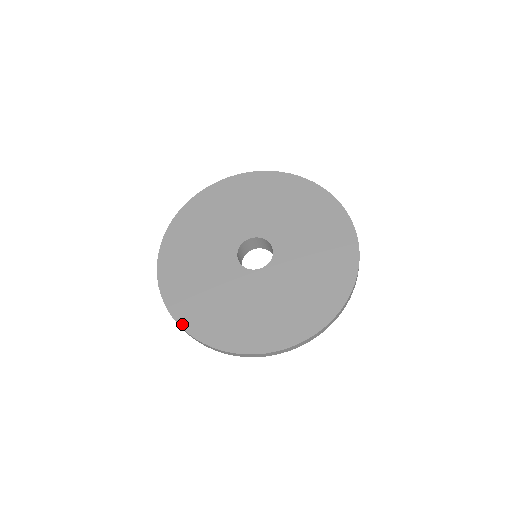
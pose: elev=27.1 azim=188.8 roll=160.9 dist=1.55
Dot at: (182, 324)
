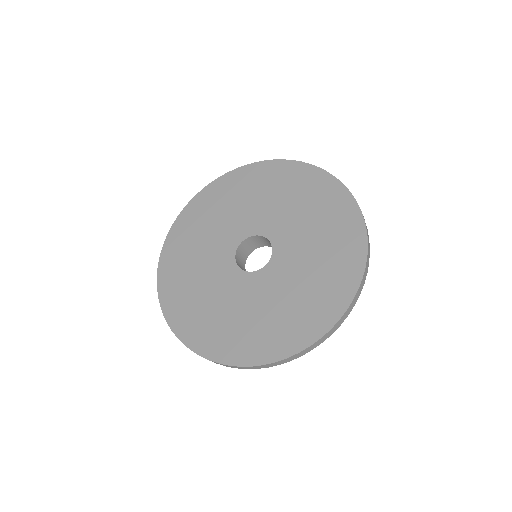
Dot at: (252, 363)
